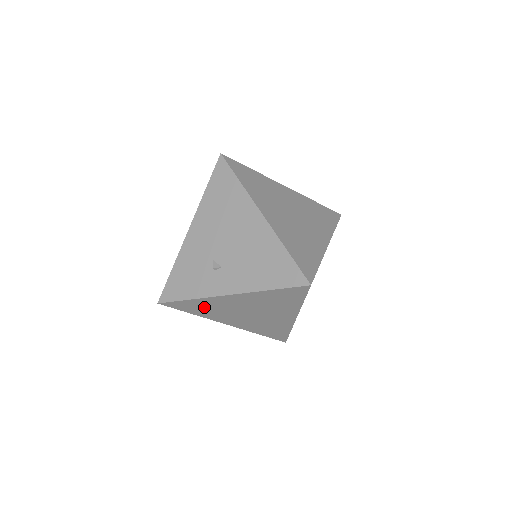
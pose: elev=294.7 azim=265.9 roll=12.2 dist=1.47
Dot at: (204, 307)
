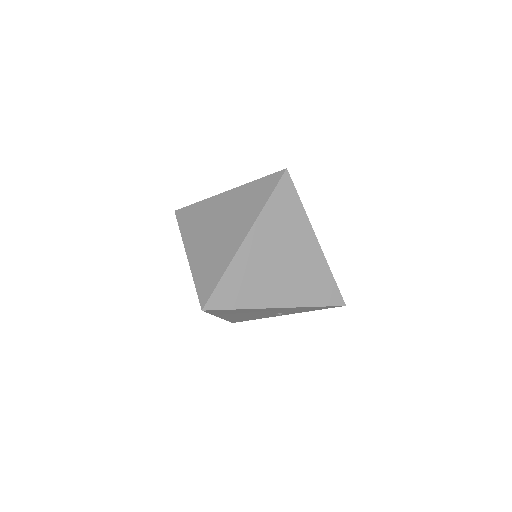
Dot at: (197, 216)
